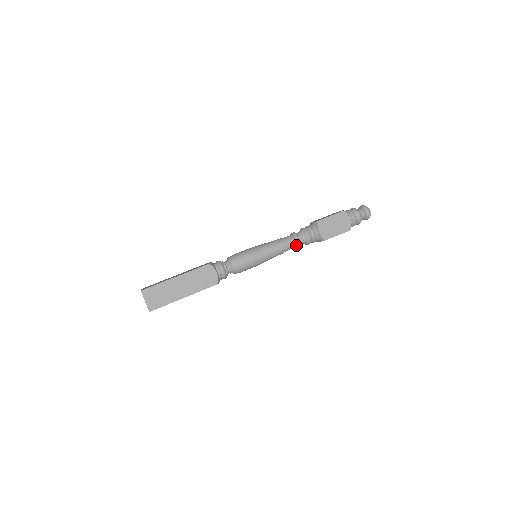
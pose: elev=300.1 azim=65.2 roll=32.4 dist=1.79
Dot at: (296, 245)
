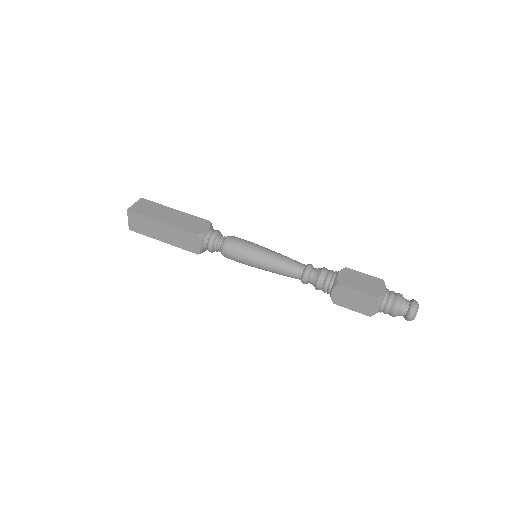
Dot at: (301, 281)
